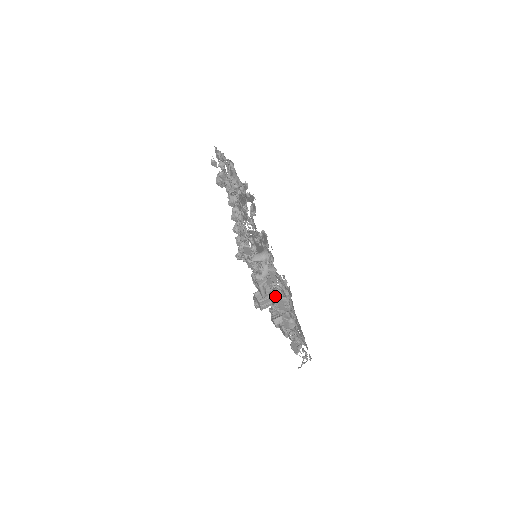
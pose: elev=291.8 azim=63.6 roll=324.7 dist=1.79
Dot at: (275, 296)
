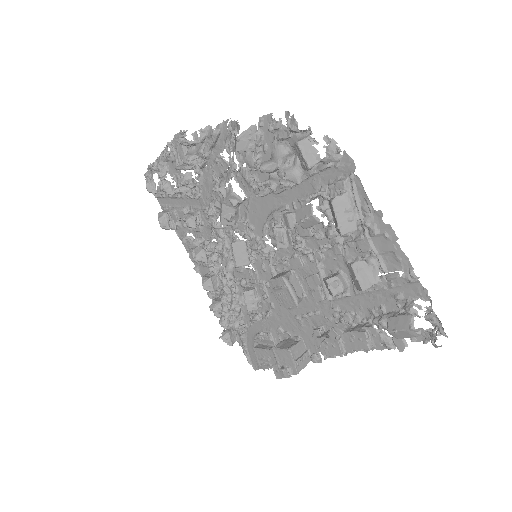
Dot at: (316, 280)
